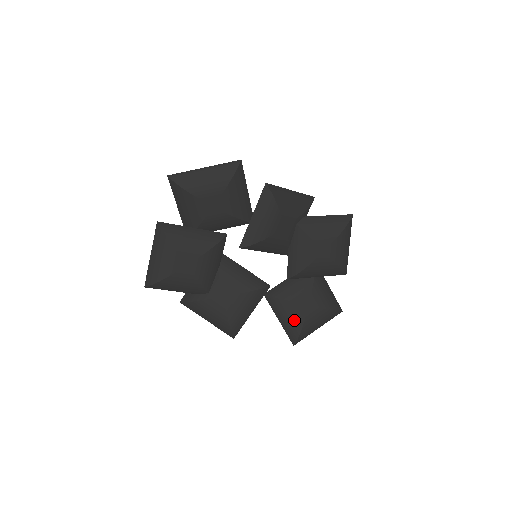
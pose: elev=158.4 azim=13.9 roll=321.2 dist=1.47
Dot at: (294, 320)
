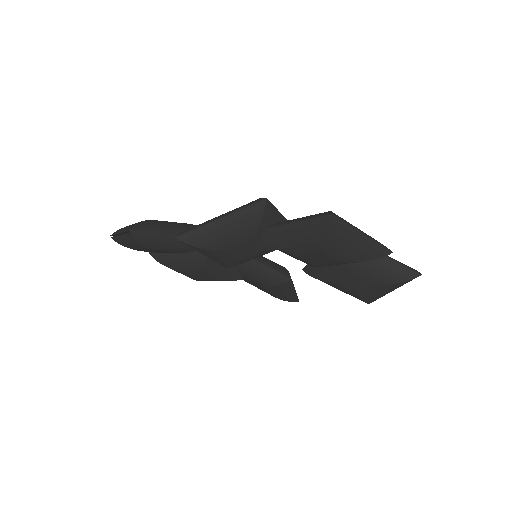
Dot at: (348, 293)
